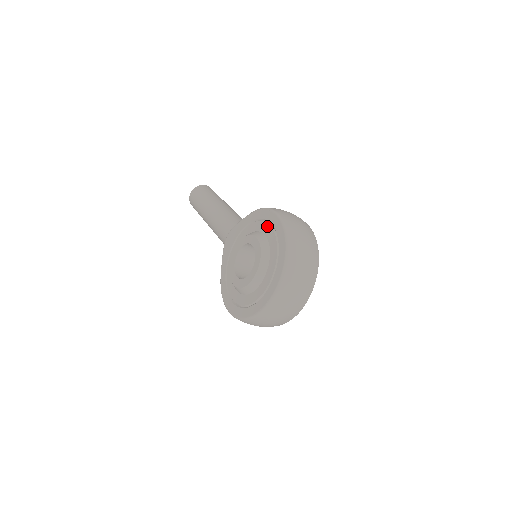
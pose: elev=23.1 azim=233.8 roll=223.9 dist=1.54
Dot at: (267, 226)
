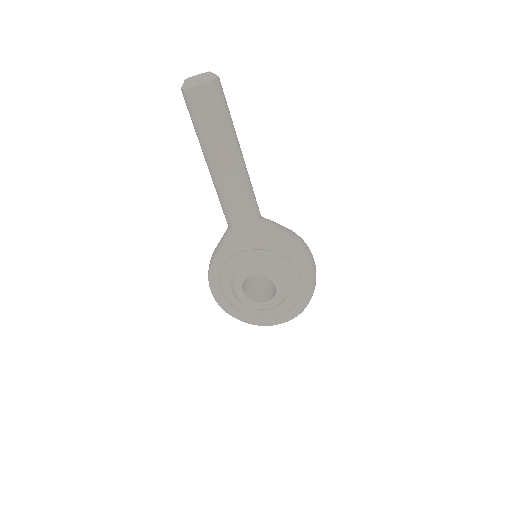
Dot at: (296, 279)
